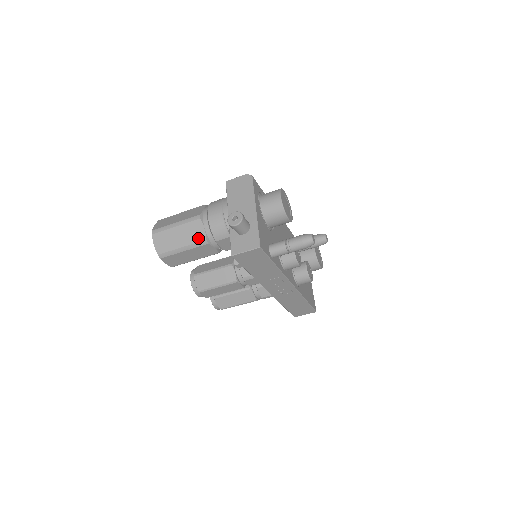
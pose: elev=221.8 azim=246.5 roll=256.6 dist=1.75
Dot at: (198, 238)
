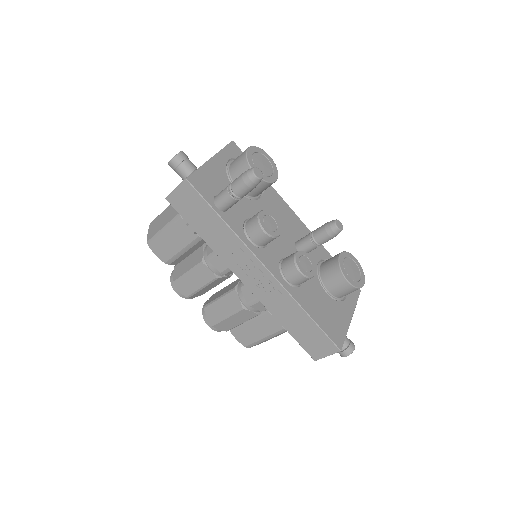
Dot at: (175, 214)
